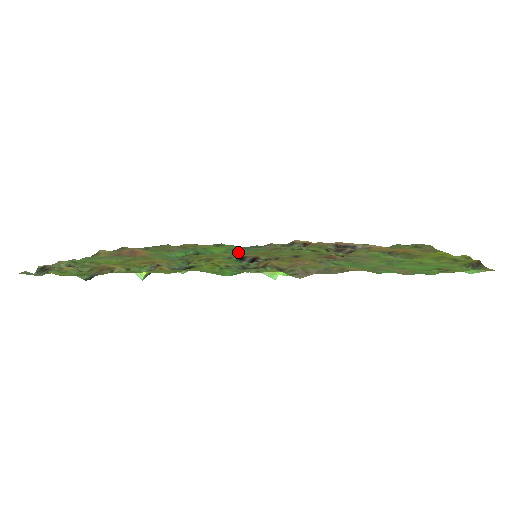
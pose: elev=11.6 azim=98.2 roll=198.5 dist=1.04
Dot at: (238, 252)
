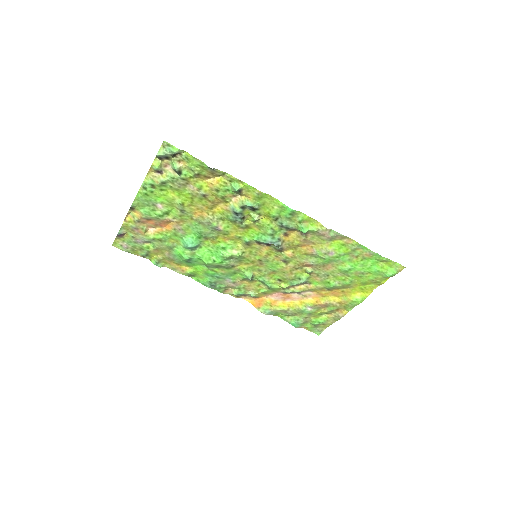
Dot at: (219, 272)
